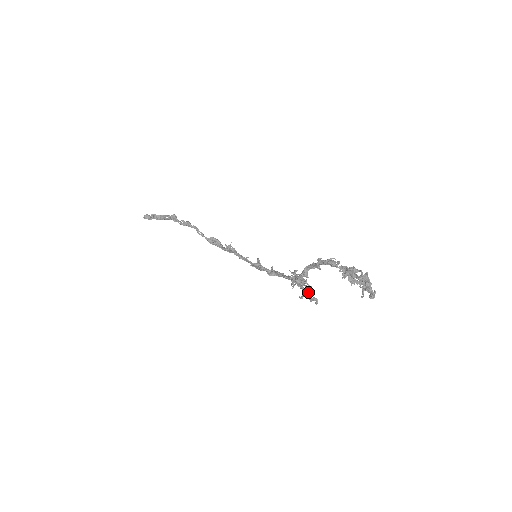
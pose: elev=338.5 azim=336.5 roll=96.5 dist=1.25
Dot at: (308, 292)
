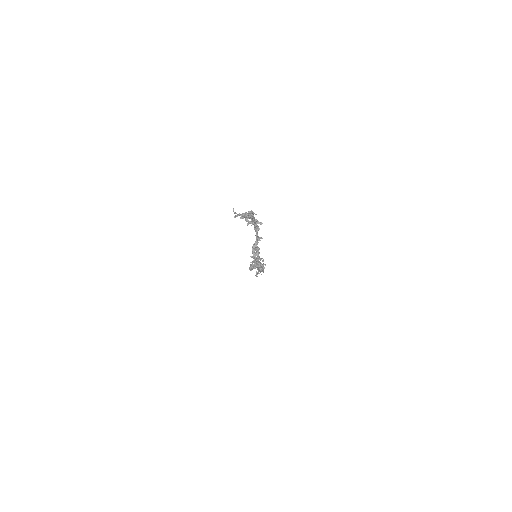
Dot at: (259, 268)
